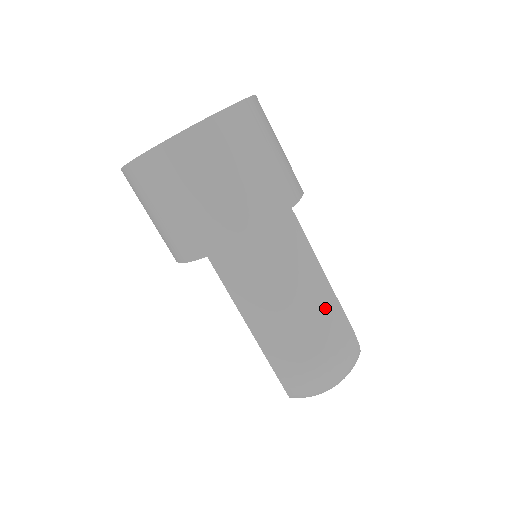
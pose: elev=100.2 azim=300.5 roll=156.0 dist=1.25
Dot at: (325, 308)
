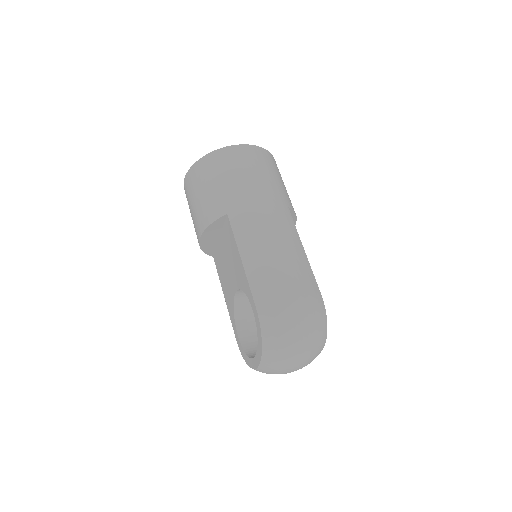
Dot at: (302, 268)
